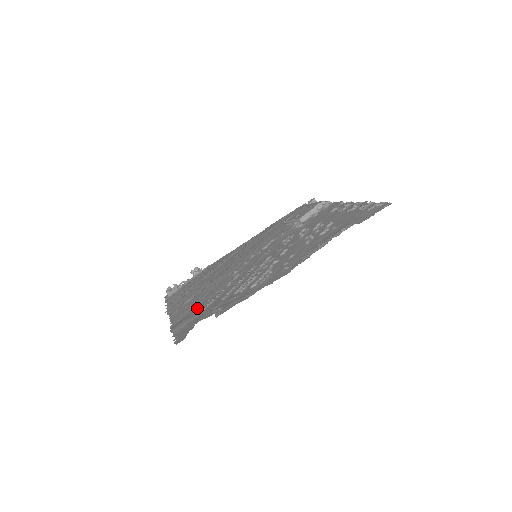
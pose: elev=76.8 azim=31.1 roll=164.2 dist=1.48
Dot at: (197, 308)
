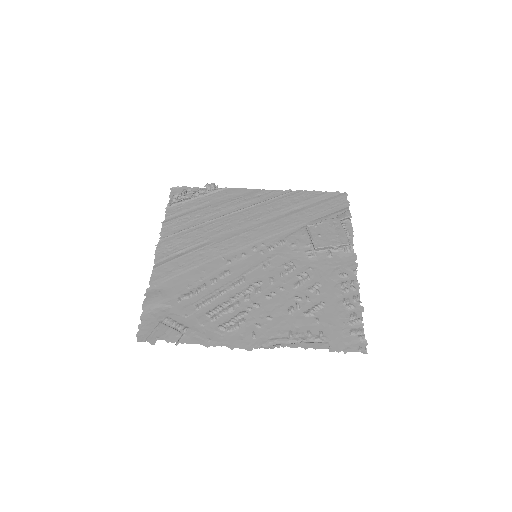
Dot at: (176, 288)
